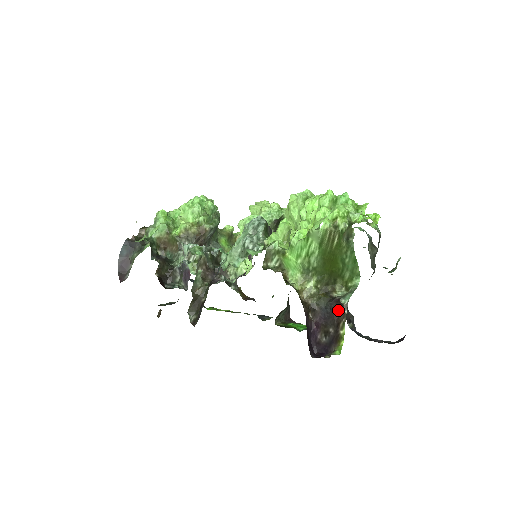
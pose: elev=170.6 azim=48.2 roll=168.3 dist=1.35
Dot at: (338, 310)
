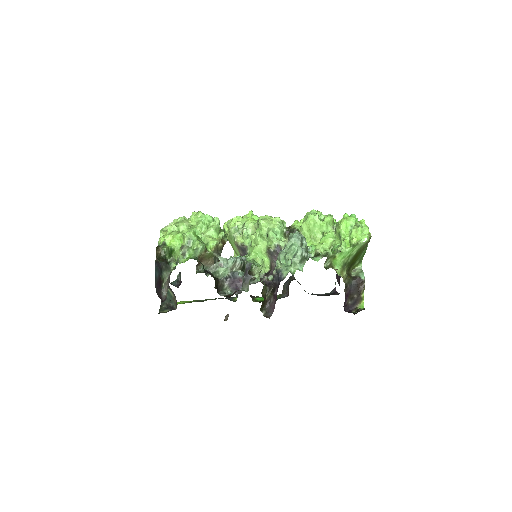
Dot at: (360, 284)
